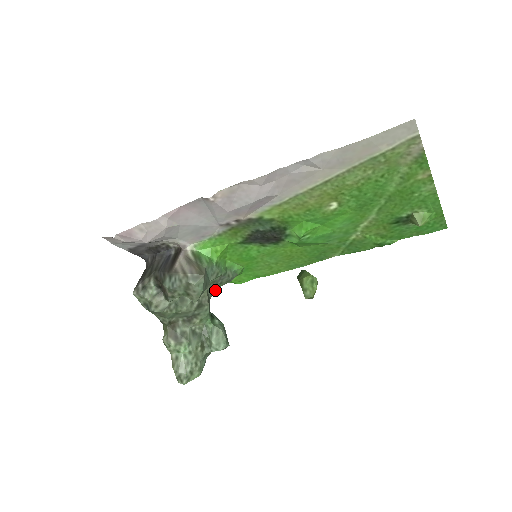
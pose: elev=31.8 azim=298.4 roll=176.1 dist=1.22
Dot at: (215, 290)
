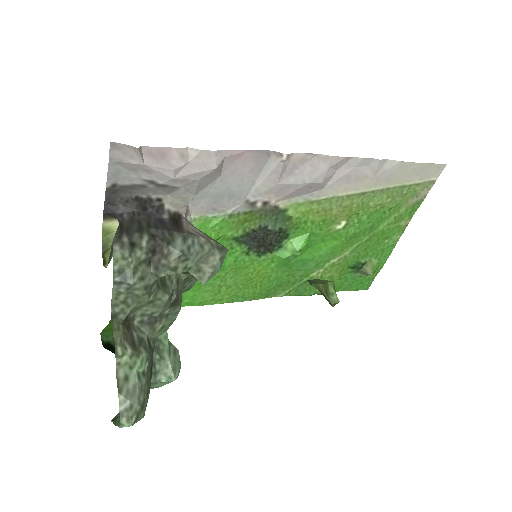
Dot at: occluded
